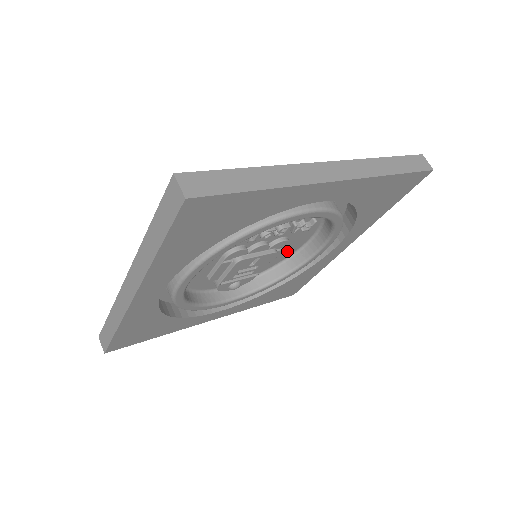
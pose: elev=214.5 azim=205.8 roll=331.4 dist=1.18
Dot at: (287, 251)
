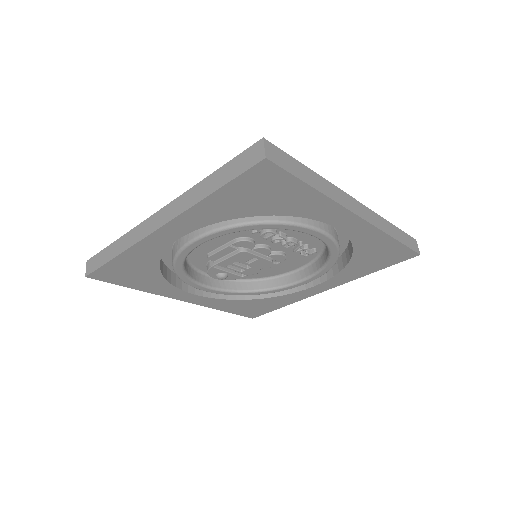
Dot at: (276, 270)
